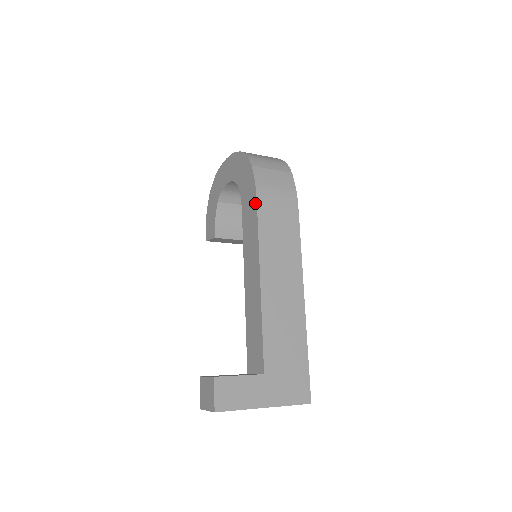
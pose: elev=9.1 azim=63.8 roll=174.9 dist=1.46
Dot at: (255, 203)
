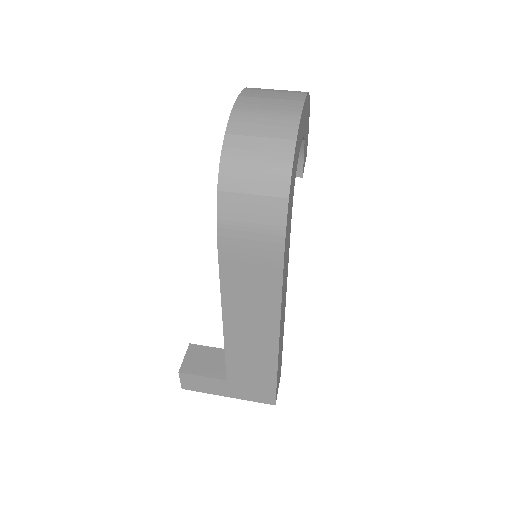
Dot at: (218, 245)
